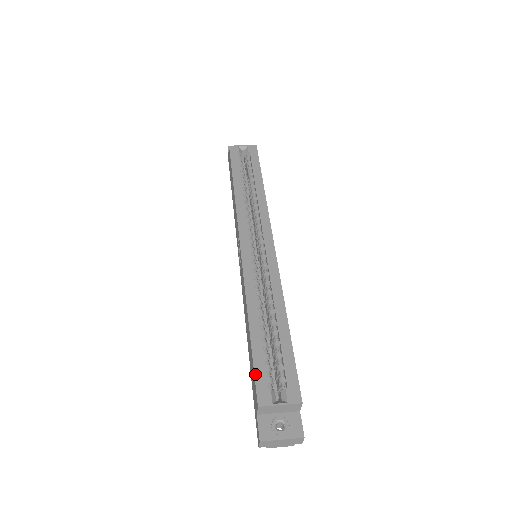
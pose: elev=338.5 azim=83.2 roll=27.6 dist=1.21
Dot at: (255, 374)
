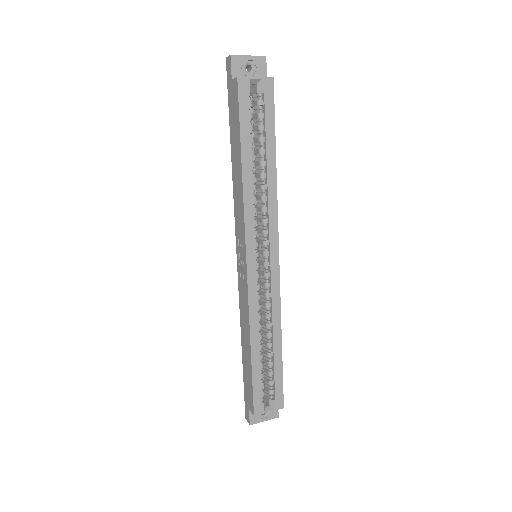
Dot at: (253, 393)
